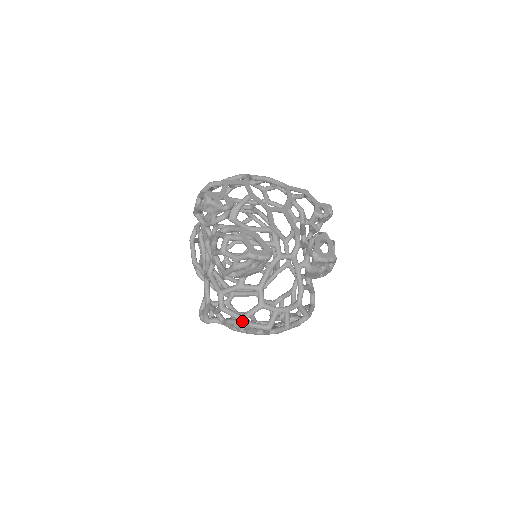
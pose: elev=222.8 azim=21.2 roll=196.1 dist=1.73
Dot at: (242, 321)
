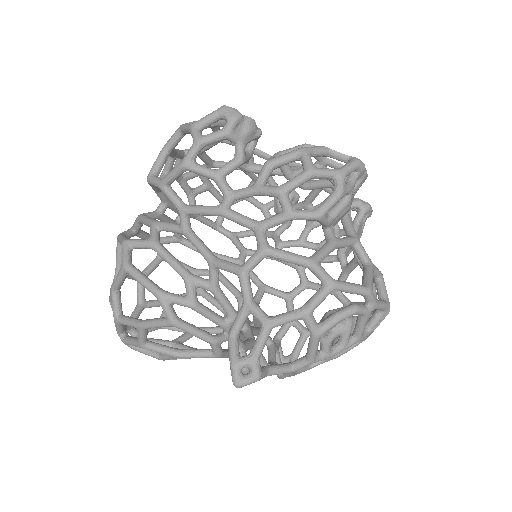
Dot at: (371, 292)
